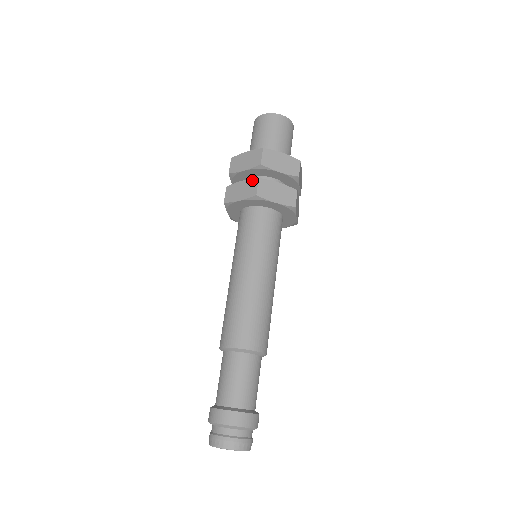
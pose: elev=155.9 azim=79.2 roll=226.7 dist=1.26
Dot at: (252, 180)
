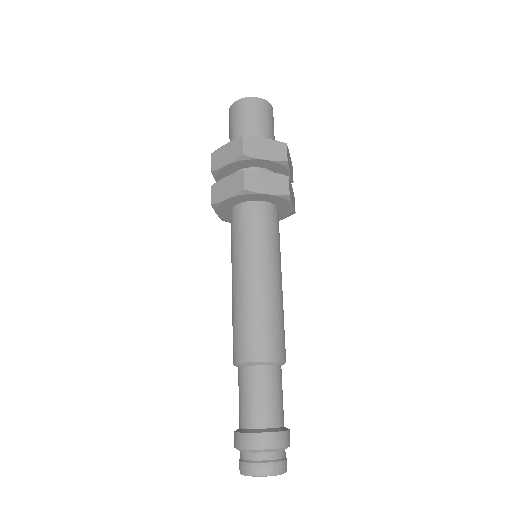
Dot at: (237, 174)
